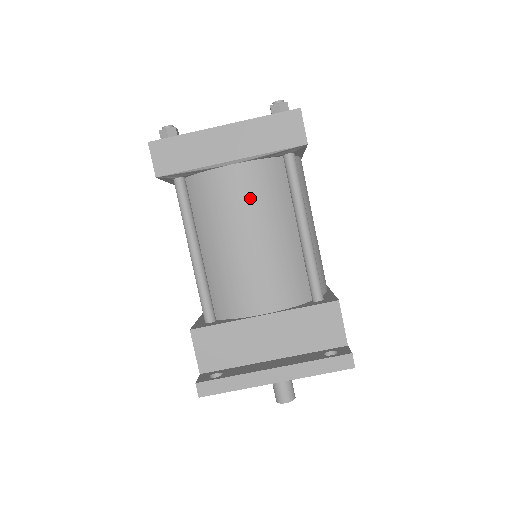
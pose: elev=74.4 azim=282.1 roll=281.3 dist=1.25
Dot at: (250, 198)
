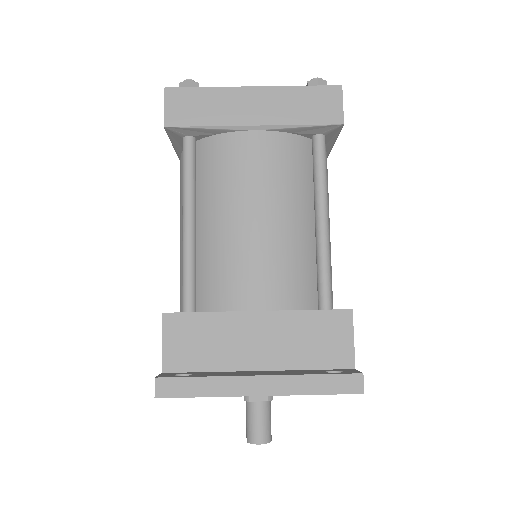
Dot at: (267, 171)
